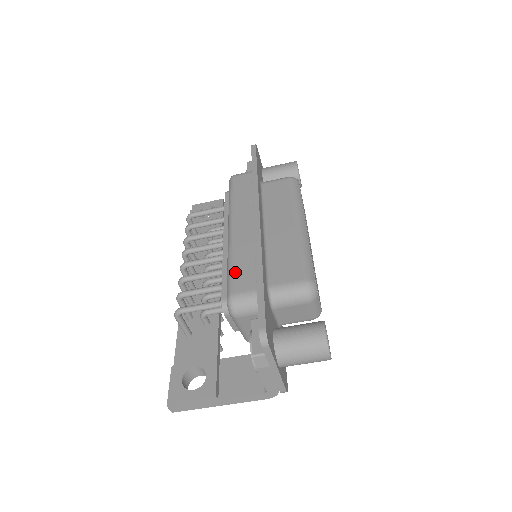
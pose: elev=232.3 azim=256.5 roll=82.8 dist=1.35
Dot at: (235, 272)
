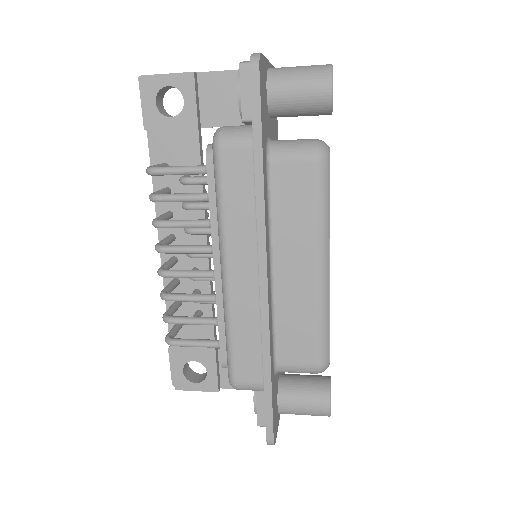
Dot at: (237, 353)
